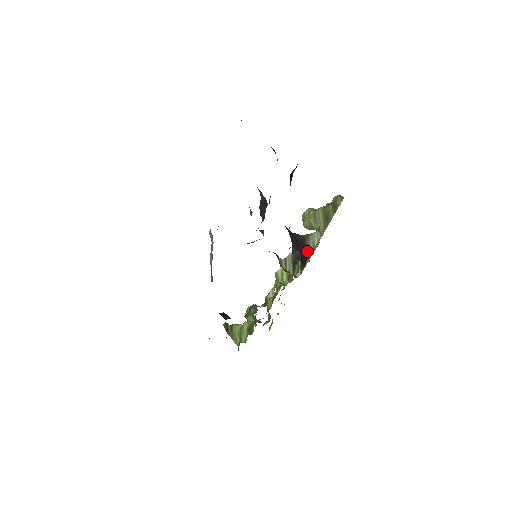
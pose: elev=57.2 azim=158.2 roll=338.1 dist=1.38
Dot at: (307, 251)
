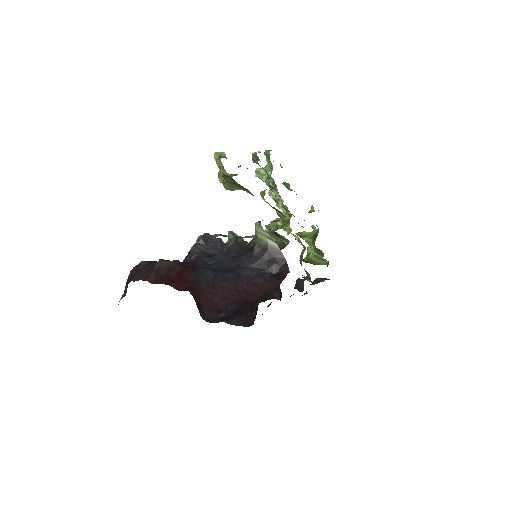
Dot at: (274, 249)
